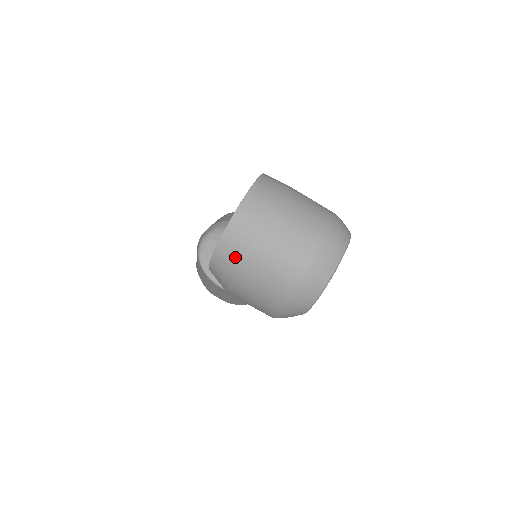
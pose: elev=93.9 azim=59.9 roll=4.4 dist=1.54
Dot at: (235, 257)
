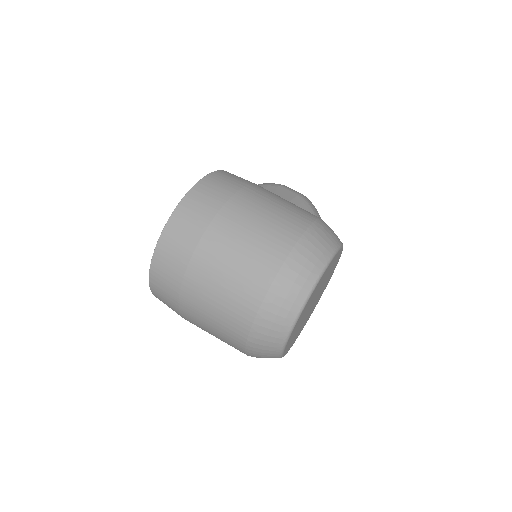
Dot at: (170, 299)
